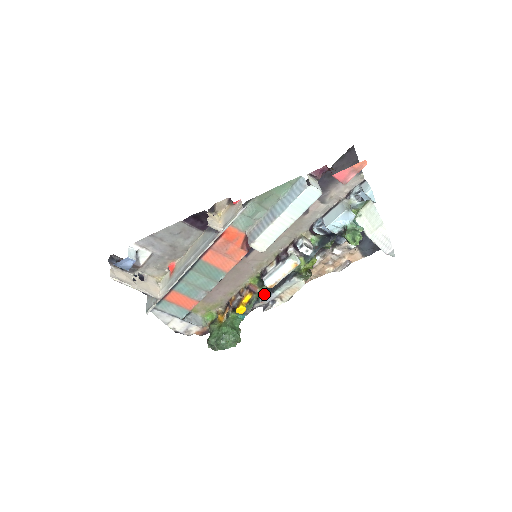
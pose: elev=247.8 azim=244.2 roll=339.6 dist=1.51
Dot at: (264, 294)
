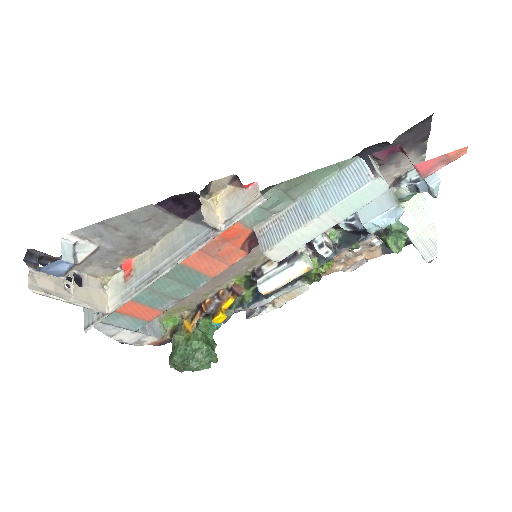
Dot at: (252, 298)
